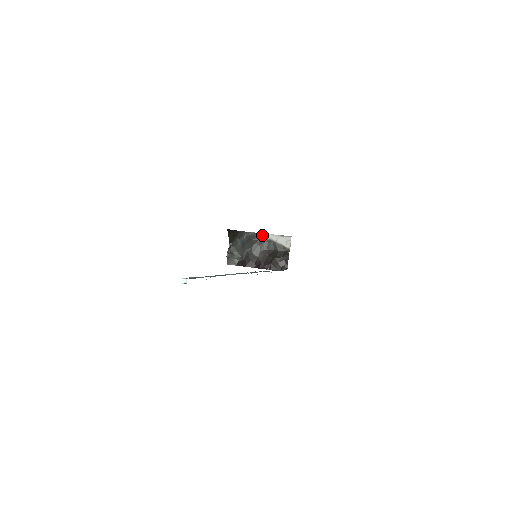
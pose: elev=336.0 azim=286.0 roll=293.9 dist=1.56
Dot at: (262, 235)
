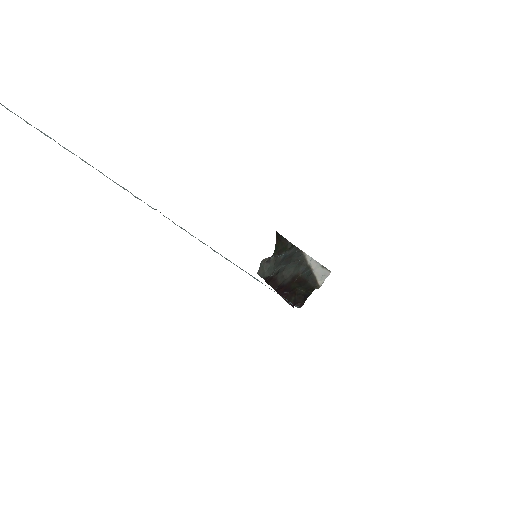
Dot at: (306, 256)
